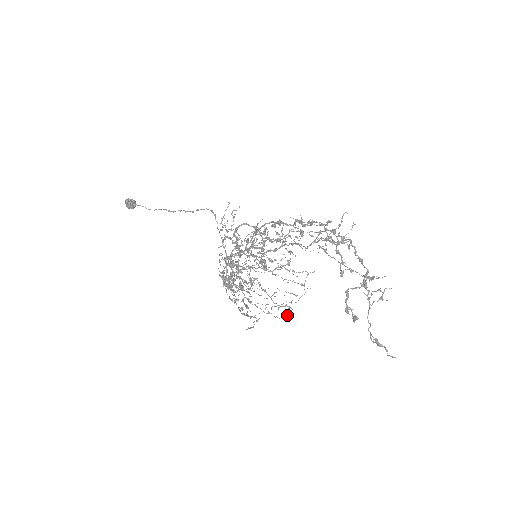
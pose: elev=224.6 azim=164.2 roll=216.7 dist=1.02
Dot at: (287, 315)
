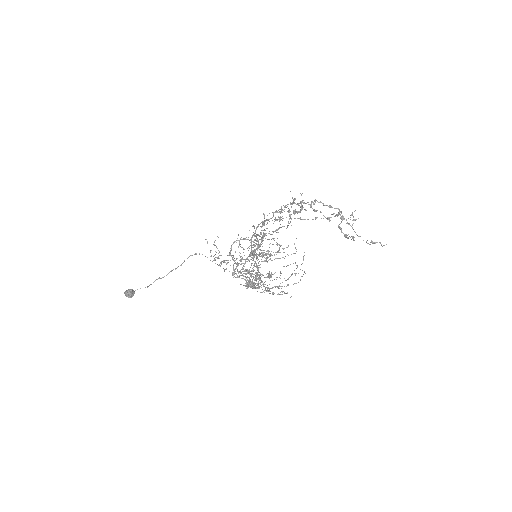
Dot at: occluded
